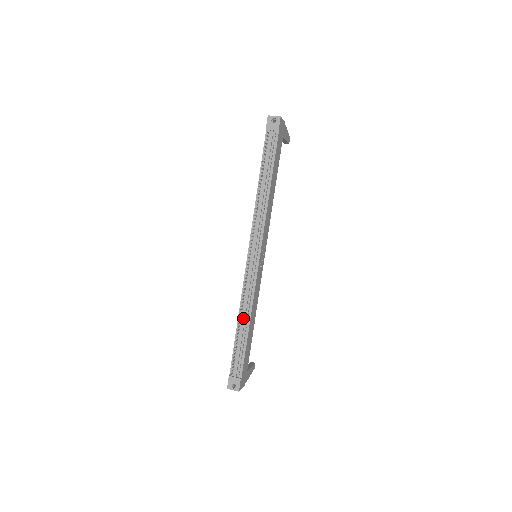
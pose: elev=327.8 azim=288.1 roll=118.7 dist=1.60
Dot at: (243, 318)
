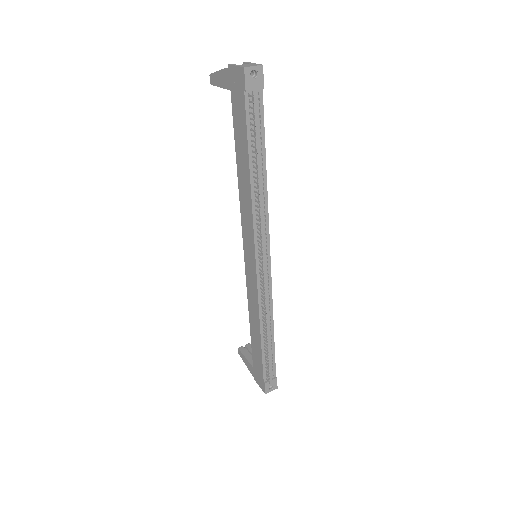
Dot at: (267, 328)
